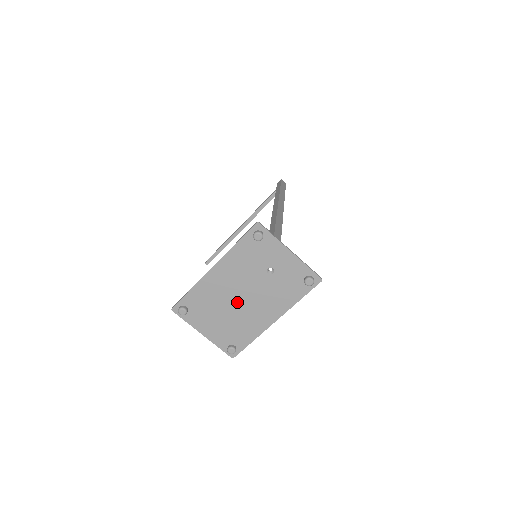
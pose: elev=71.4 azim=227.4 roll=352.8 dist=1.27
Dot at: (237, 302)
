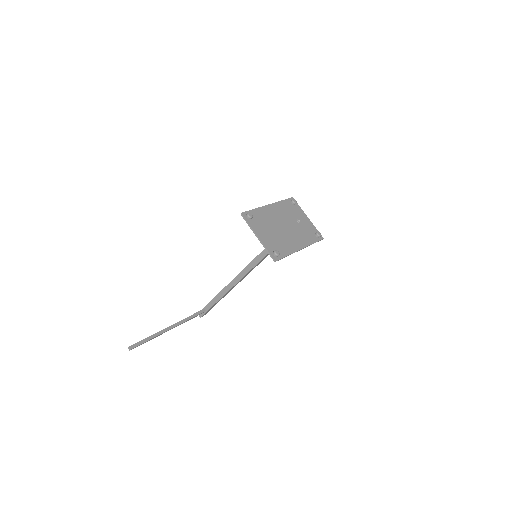
Dot at: (281, 228)
